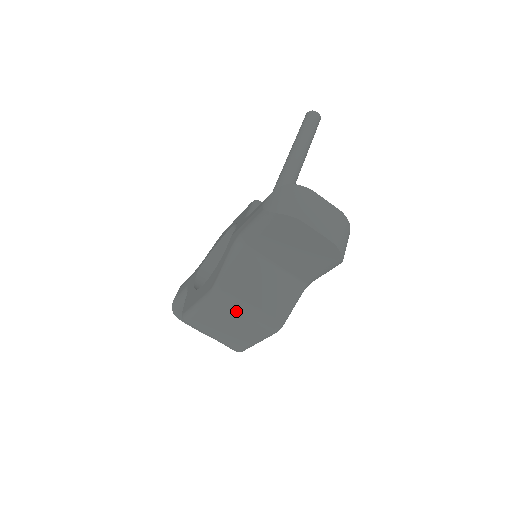
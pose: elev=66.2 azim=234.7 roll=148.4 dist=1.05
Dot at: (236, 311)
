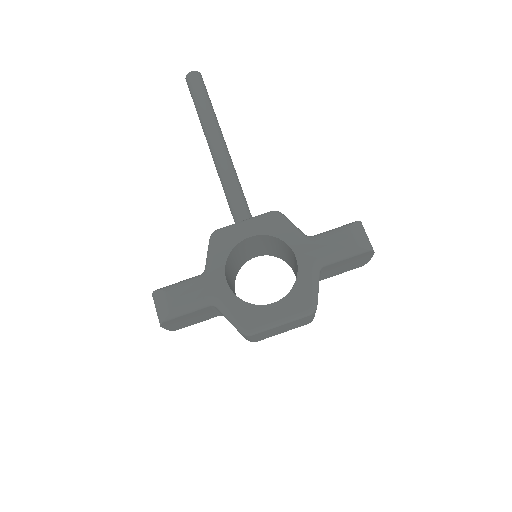
Dot at: (310, 318)
